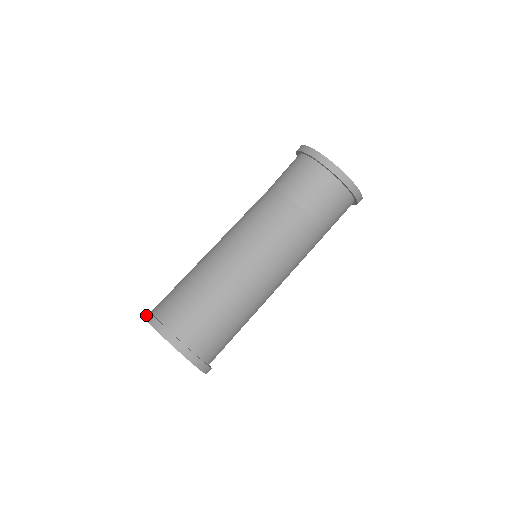
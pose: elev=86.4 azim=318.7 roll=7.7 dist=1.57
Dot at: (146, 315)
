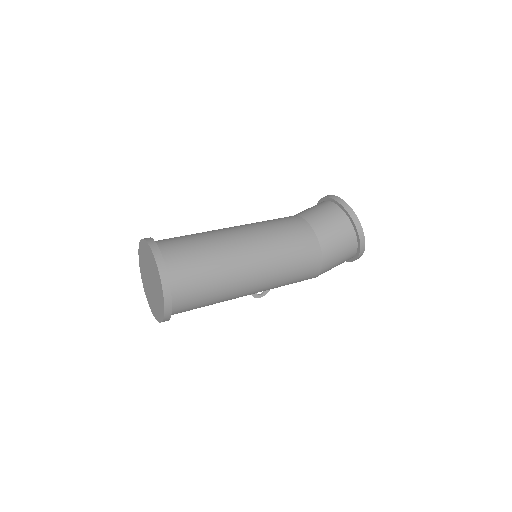
Dot at: occluded
